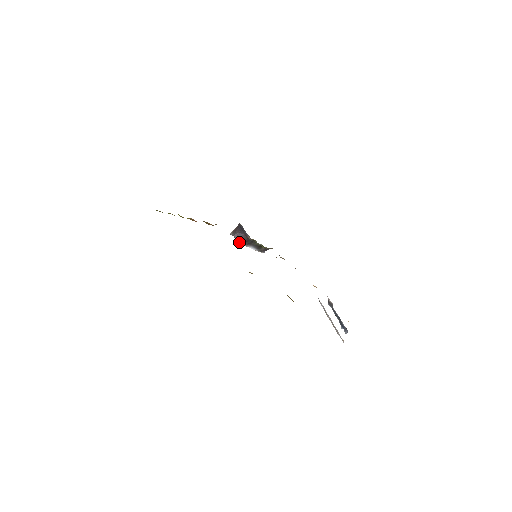
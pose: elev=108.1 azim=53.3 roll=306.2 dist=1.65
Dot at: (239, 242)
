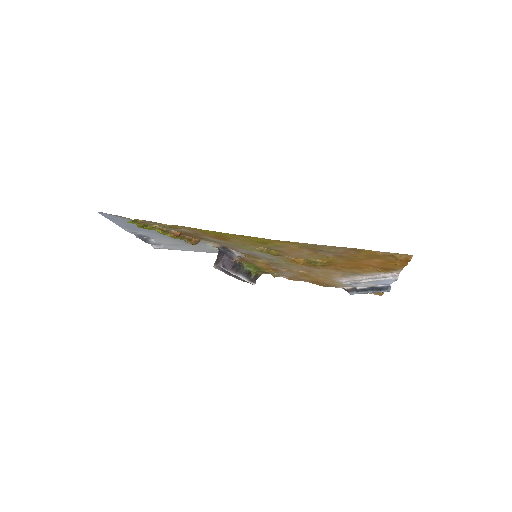
Dot at: (227, 269)
